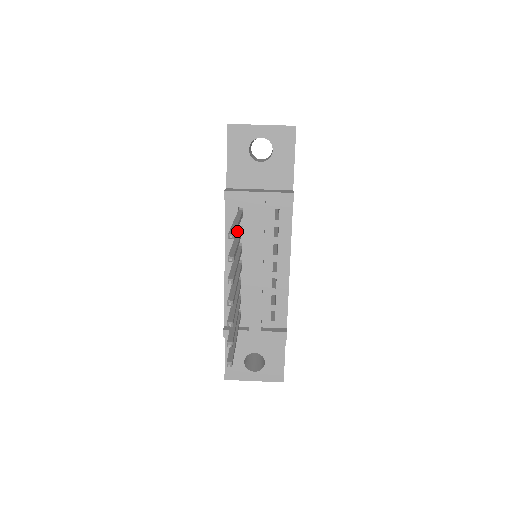
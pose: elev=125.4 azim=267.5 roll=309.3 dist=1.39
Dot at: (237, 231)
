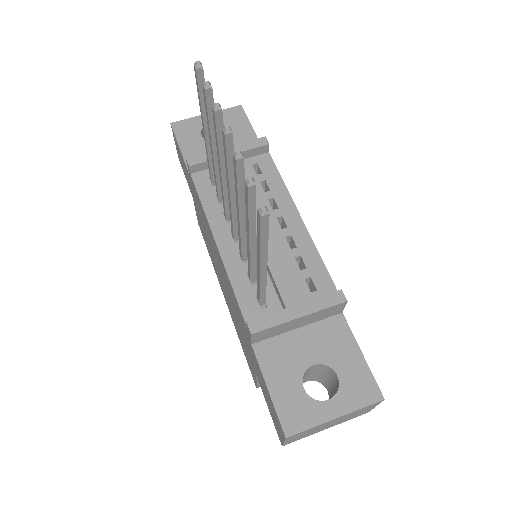
Dot at: (216, 186)
